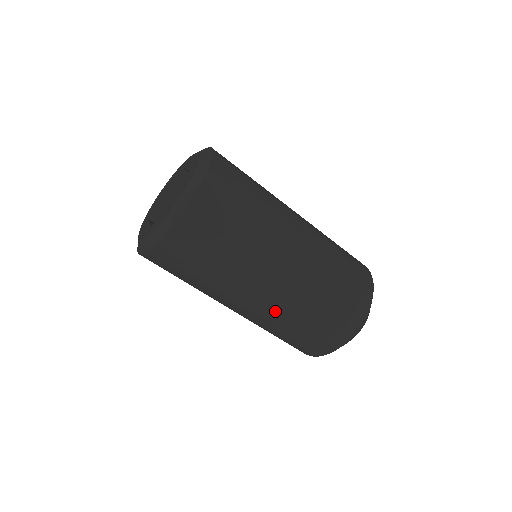
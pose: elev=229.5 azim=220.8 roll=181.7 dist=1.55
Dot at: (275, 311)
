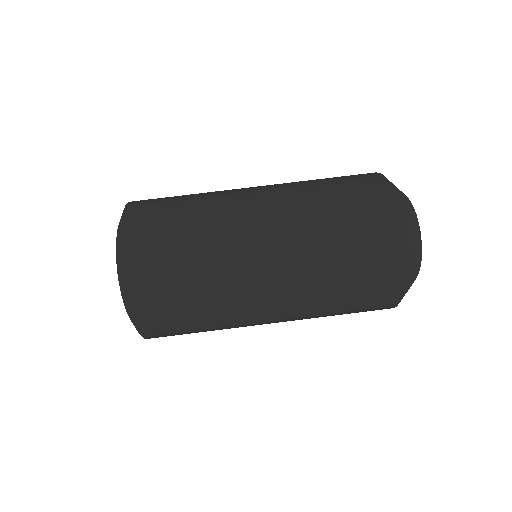
Dot at: (293, 251)
